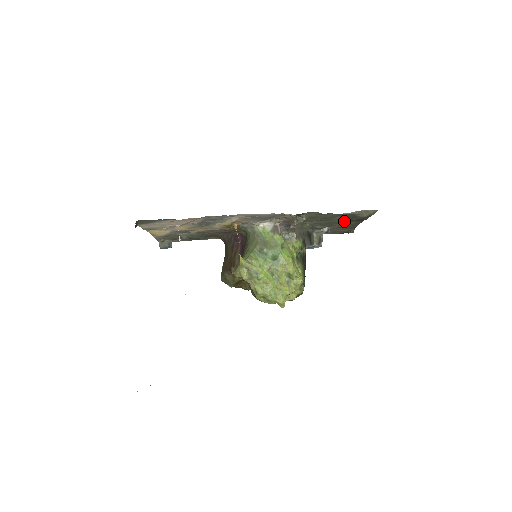
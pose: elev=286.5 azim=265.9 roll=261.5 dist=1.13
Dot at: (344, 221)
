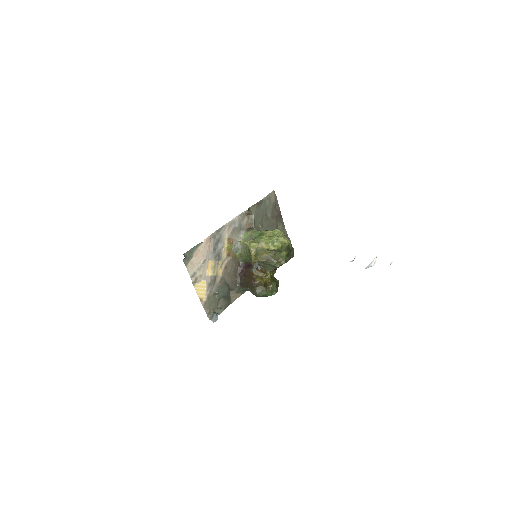
Dot at: (274, 220)
